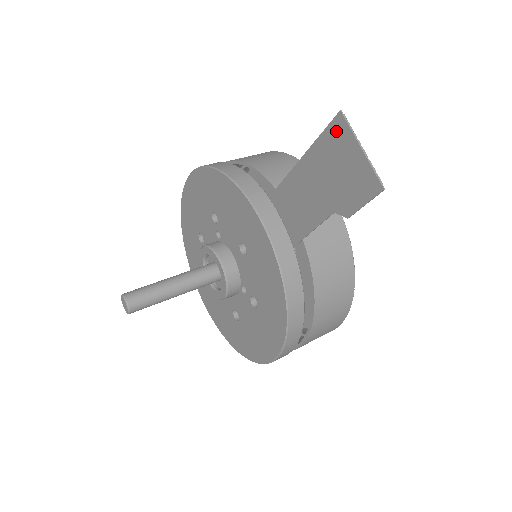
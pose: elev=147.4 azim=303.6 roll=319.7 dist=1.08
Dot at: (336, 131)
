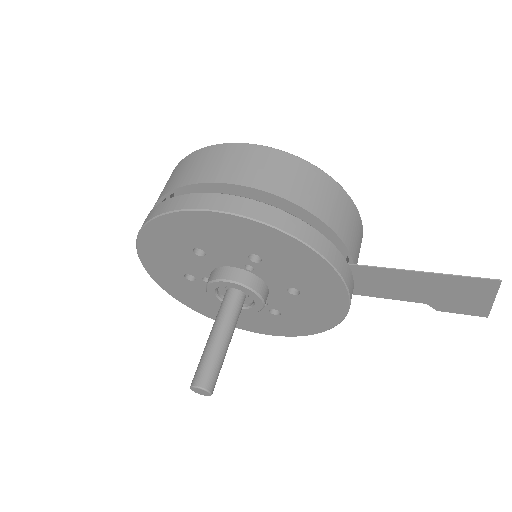
Dot at: (484, 284)
